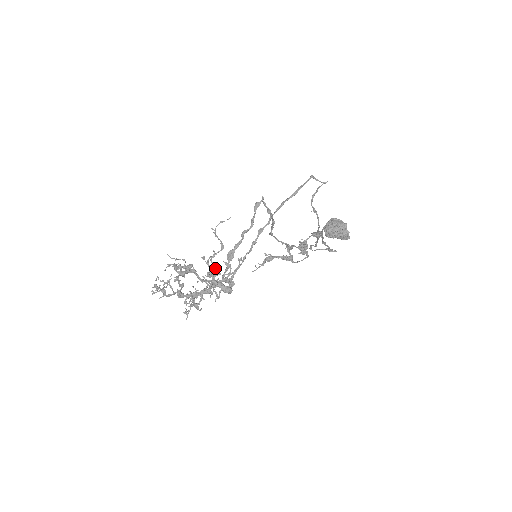
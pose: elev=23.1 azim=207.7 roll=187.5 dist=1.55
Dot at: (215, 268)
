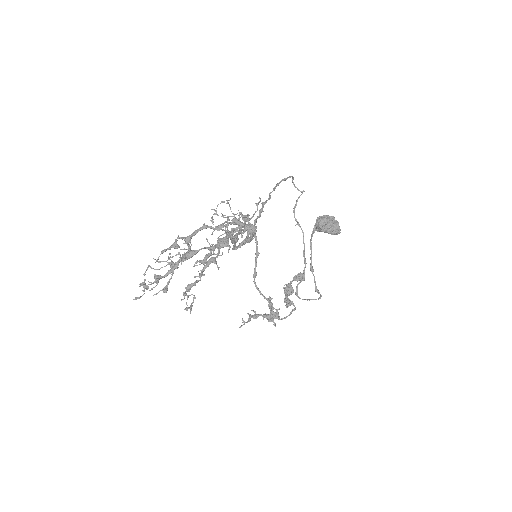
Dot at: occluded
